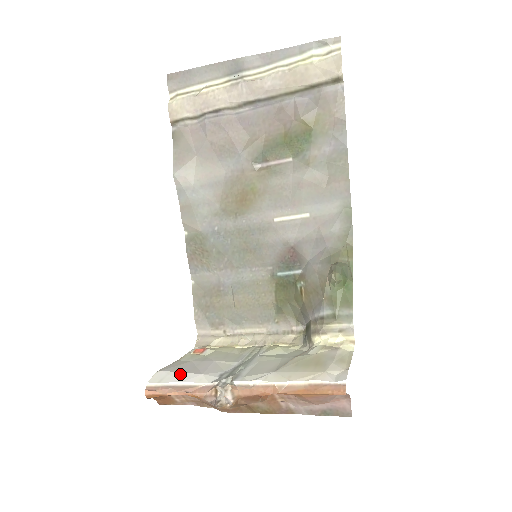
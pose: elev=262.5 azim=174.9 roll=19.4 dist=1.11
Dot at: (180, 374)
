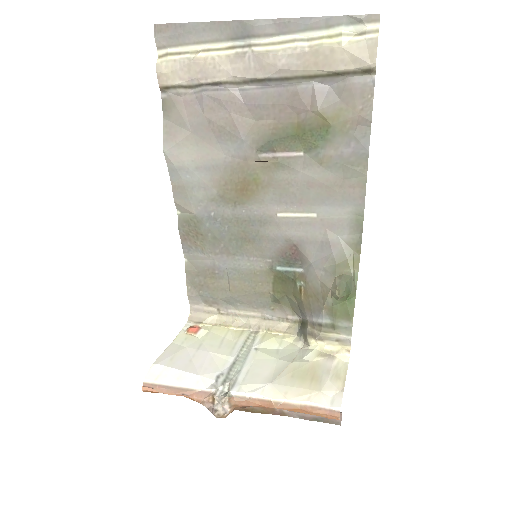
Dot at: (176, 372)
